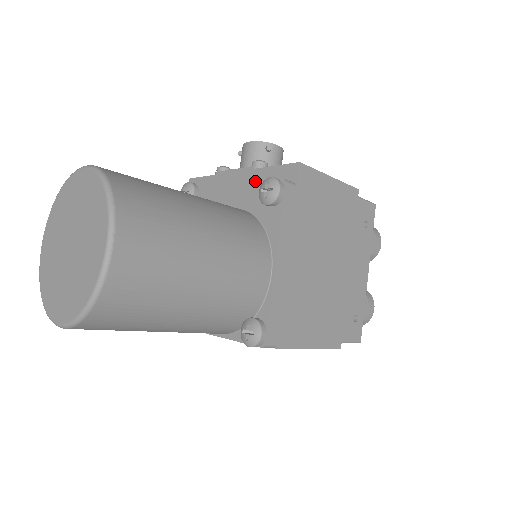
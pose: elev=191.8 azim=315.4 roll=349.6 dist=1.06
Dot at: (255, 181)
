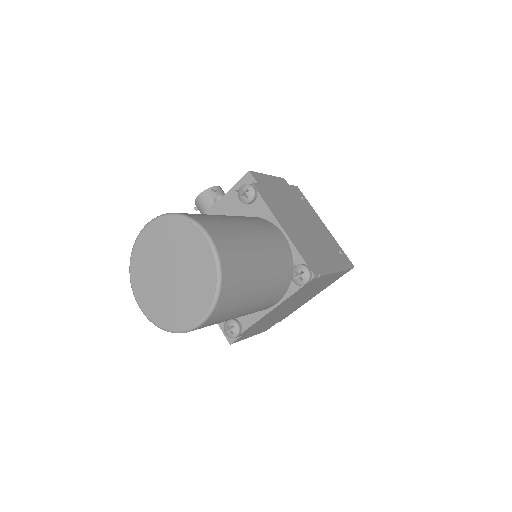
Dot at: (230, 200)
